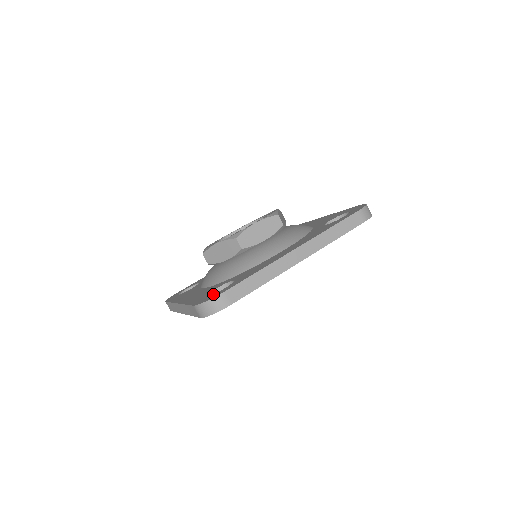
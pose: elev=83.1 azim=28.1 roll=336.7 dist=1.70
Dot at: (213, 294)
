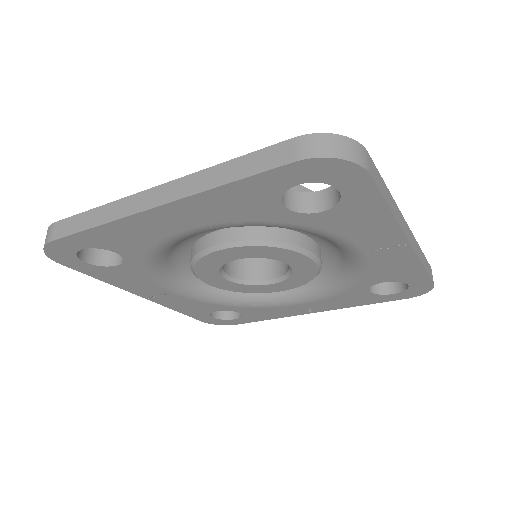
Dot at: occluded
